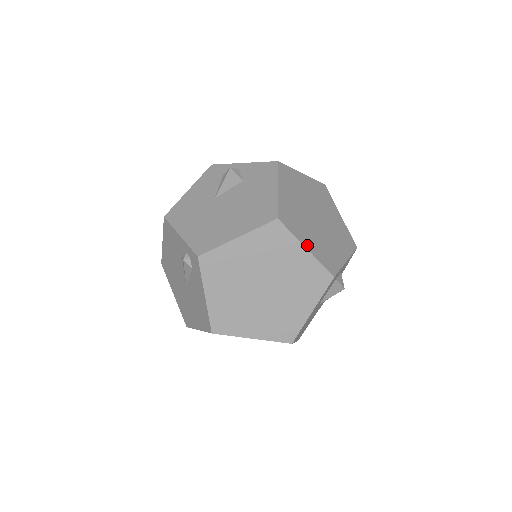
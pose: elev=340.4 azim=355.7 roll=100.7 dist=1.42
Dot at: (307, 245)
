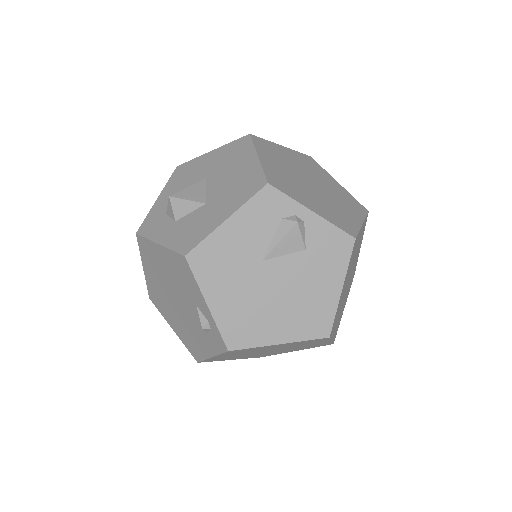
Dot at: (333, 336)
